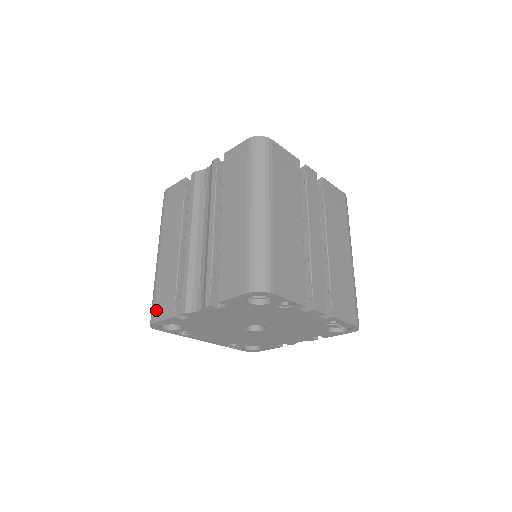
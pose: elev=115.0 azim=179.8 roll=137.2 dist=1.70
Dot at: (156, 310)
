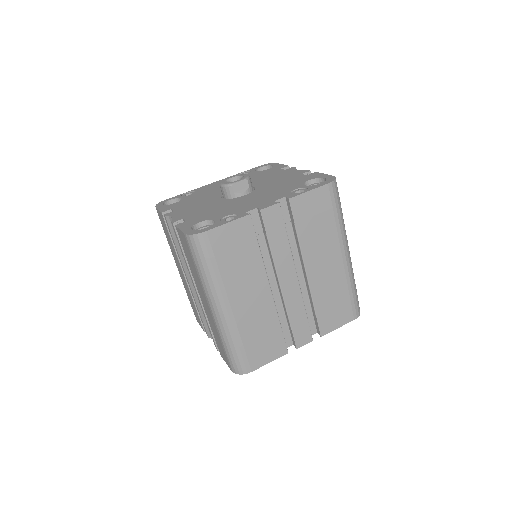
Dot at: (194, 314)
